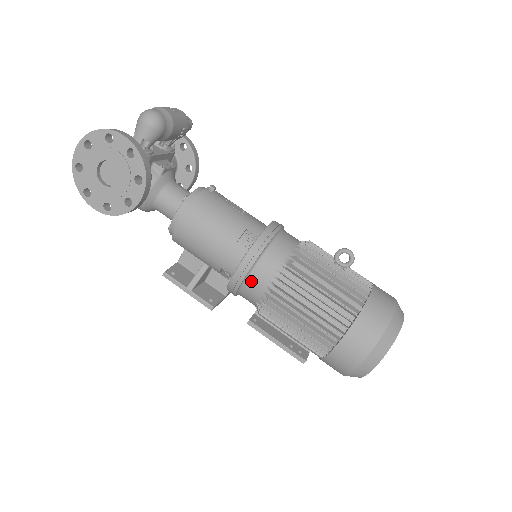
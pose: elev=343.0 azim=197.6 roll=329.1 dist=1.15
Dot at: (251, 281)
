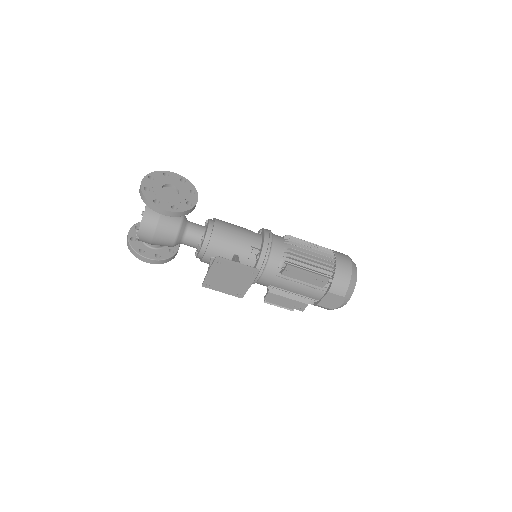
Dot at: (275, 244)
